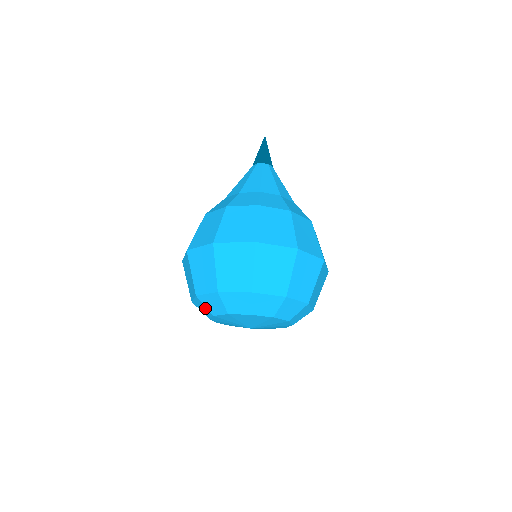
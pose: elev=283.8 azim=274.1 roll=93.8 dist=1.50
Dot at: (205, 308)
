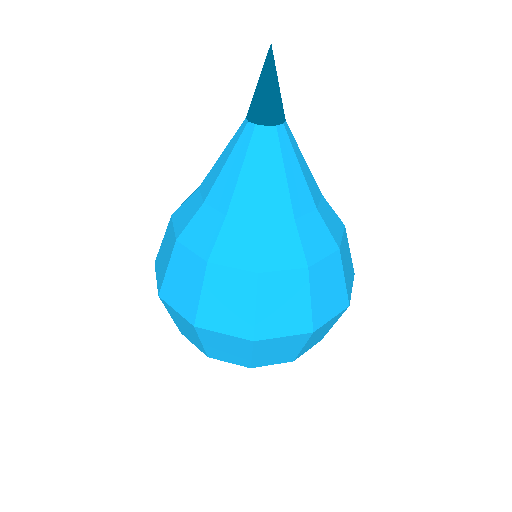
Dot at: occluded
